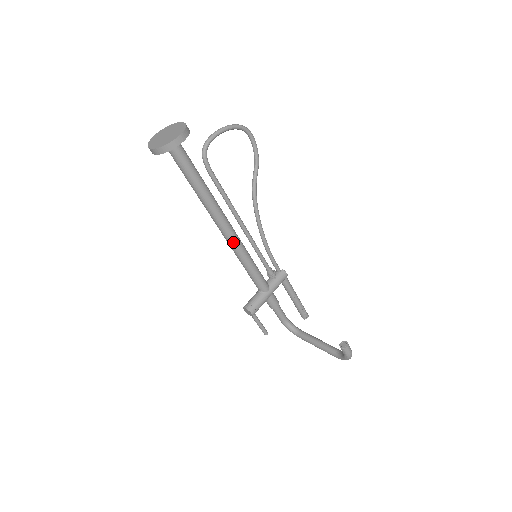
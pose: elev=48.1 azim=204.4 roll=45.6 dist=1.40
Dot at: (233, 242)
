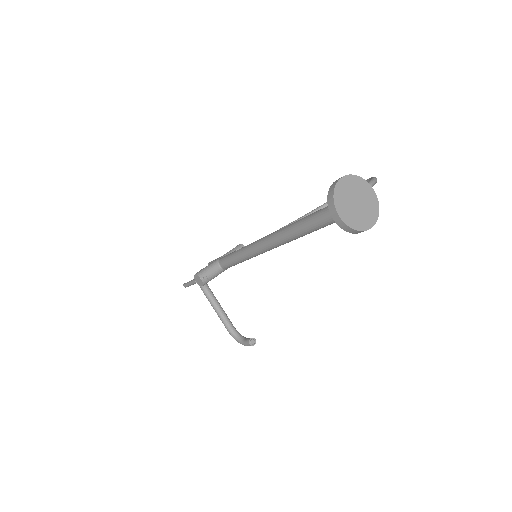
Dot at: (262, 253)
